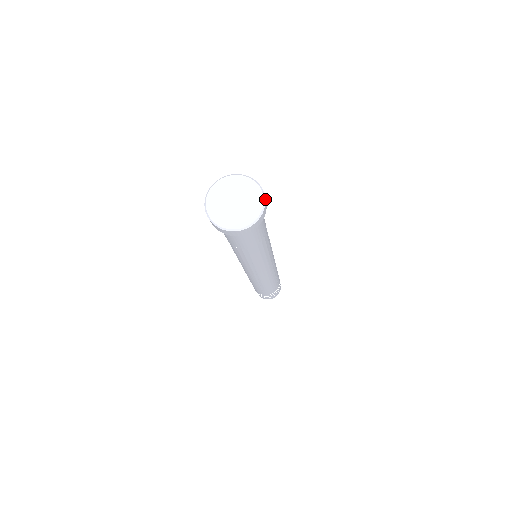
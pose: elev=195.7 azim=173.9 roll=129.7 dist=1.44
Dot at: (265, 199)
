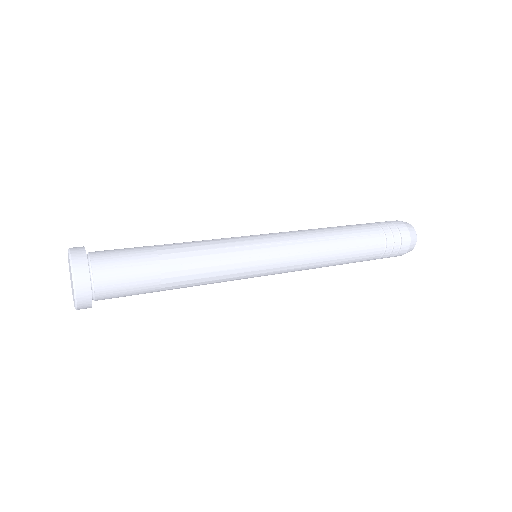
Dot at: (74, 269)
